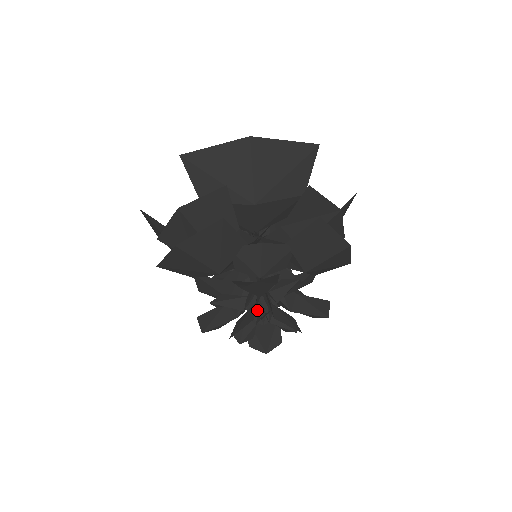
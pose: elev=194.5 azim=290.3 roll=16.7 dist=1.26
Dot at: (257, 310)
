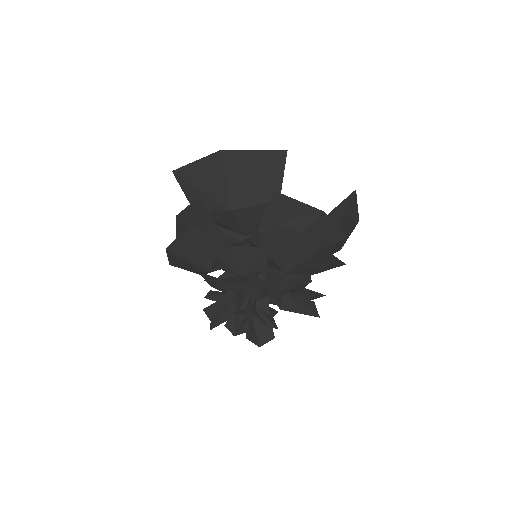
Dot at: (246, 306)
